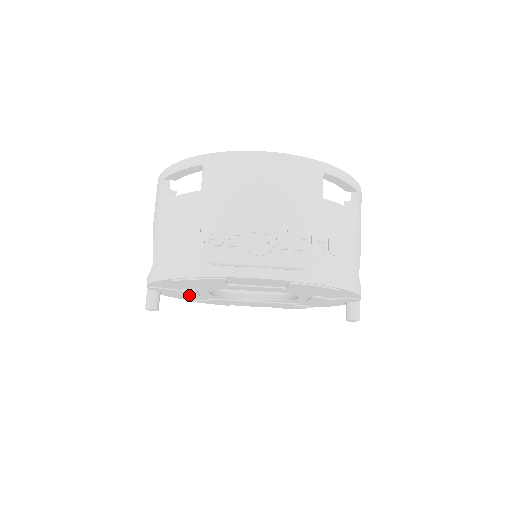
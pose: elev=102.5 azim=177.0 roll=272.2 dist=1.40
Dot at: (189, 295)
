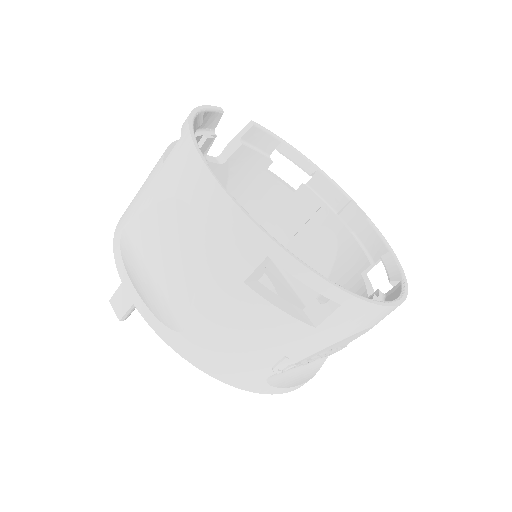
Dot at: occluded
